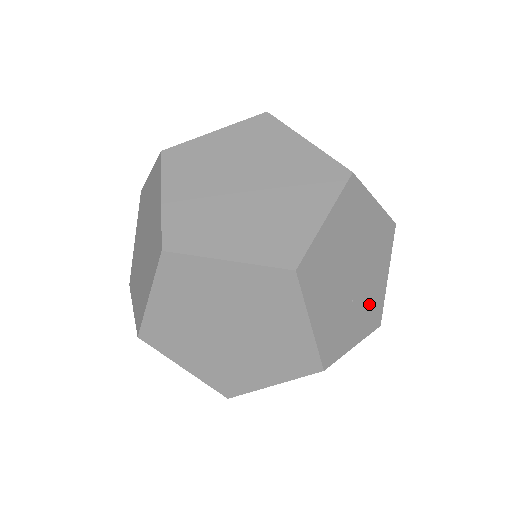
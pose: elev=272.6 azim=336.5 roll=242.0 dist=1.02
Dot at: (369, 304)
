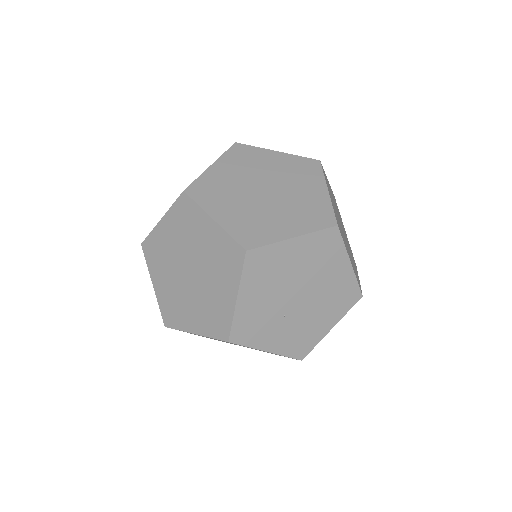
Dot at: (300, 333)
